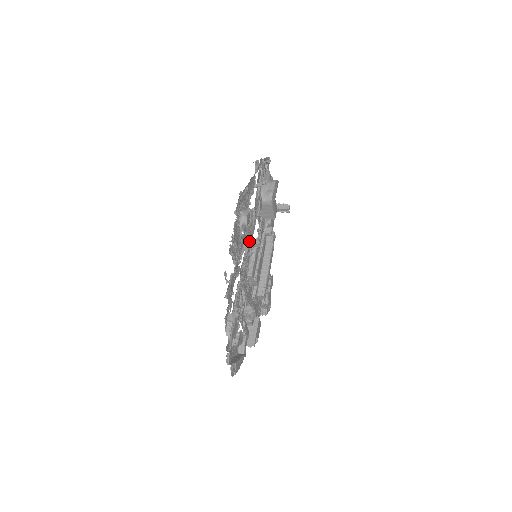
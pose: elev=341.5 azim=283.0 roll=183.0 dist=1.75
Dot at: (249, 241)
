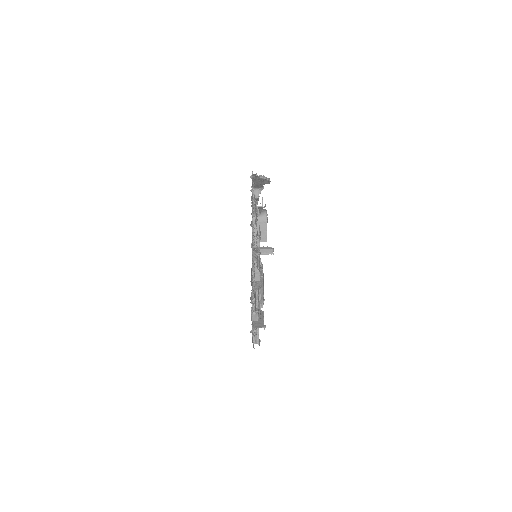
Dot at: occluded
